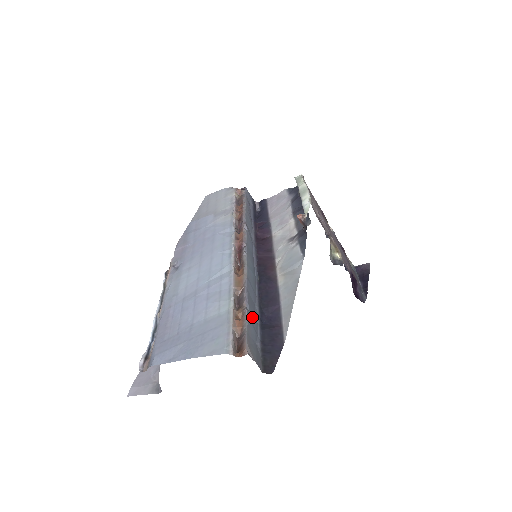
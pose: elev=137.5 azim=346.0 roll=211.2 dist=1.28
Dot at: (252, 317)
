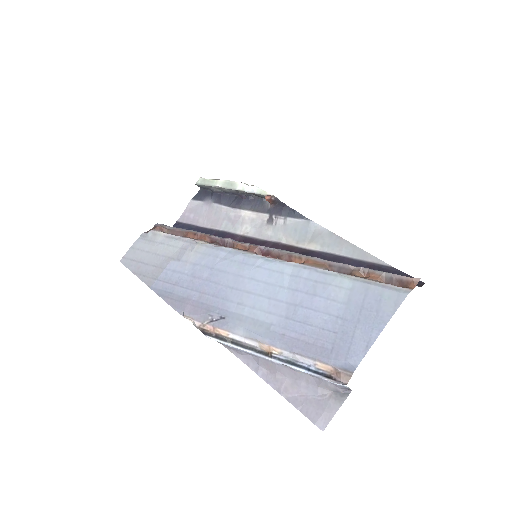
Dot at: occluded
